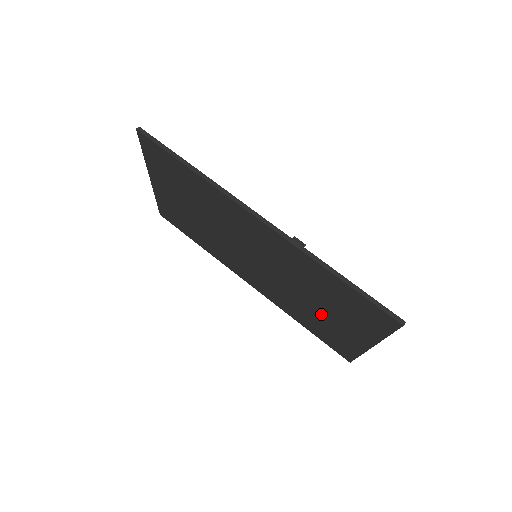
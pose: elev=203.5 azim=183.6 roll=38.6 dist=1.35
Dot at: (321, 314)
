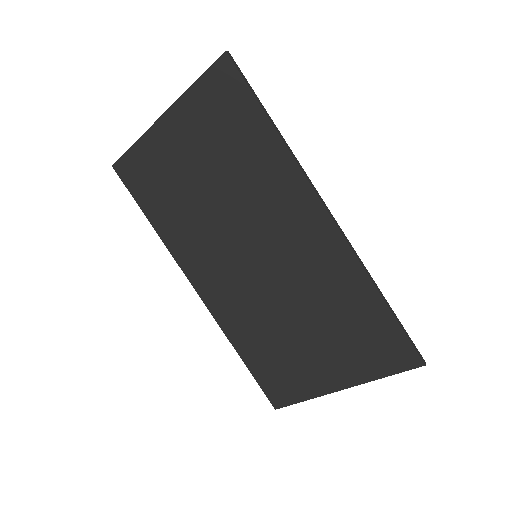
Dot at: (297, 342)
